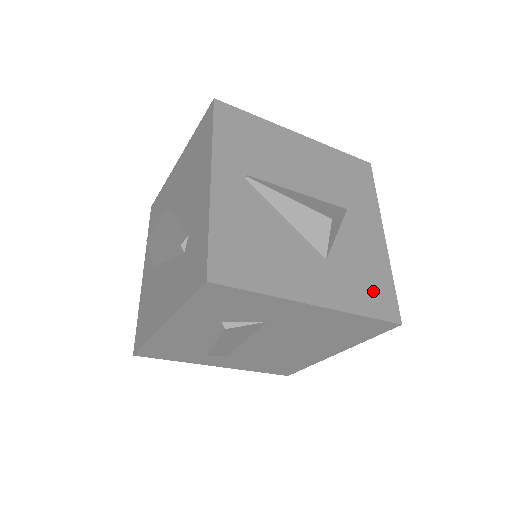
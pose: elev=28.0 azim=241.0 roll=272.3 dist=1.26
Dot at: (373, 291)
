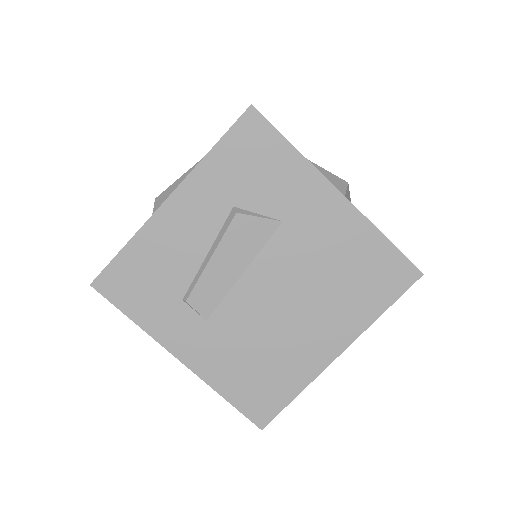
Dot at: occluded
